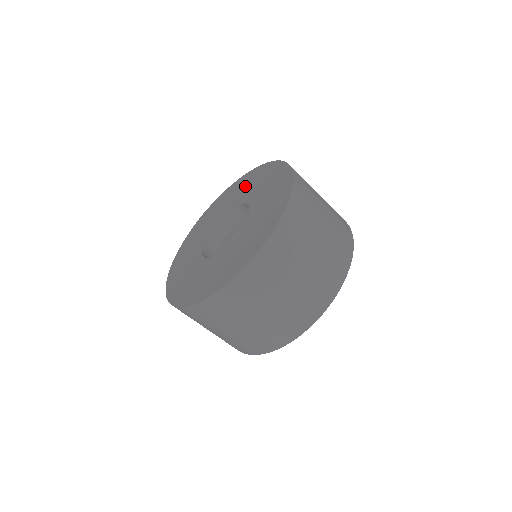
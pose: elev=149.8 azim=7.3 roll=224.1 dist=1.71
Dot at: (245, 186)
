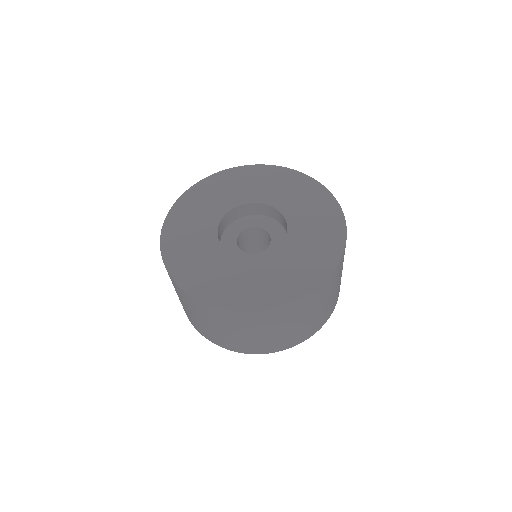
Dot at: (316, 219)
